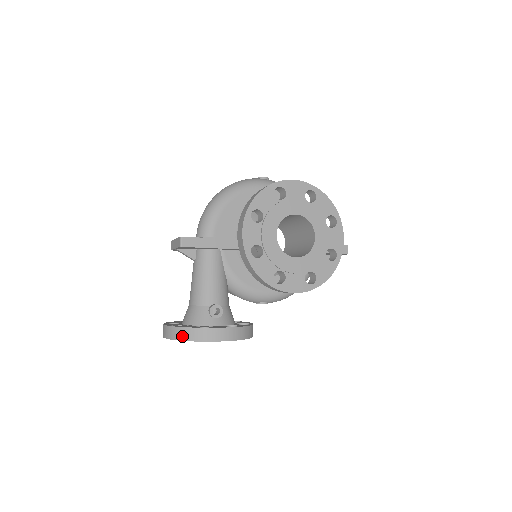
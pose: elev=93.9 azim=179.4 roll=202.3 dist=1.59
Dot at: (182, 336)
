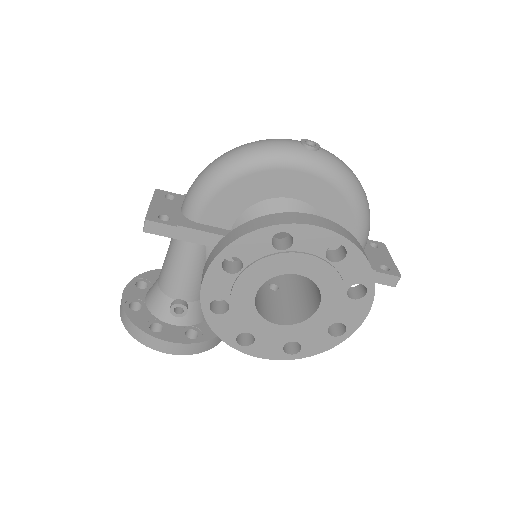
Dot at: (128, 327)
